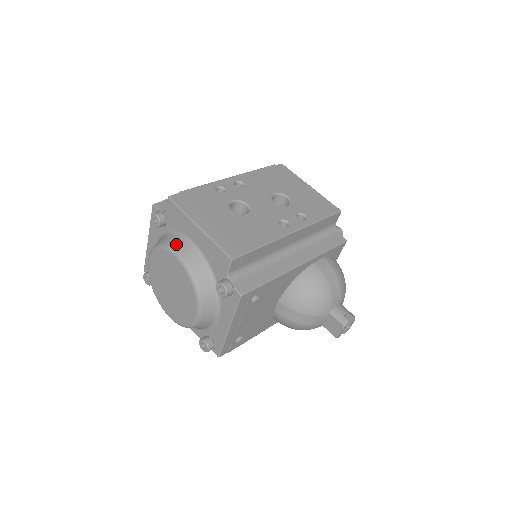
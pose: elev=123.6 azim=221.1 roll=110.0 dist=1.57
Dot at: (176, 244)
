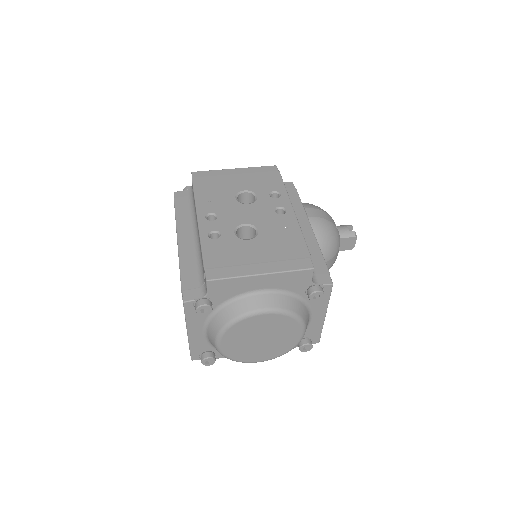
Dot at: (247, 306)
